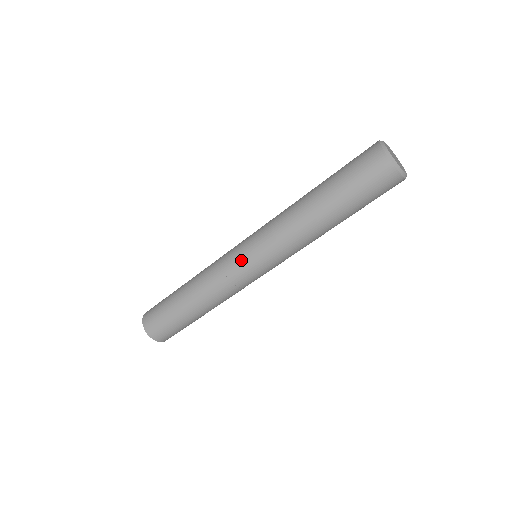
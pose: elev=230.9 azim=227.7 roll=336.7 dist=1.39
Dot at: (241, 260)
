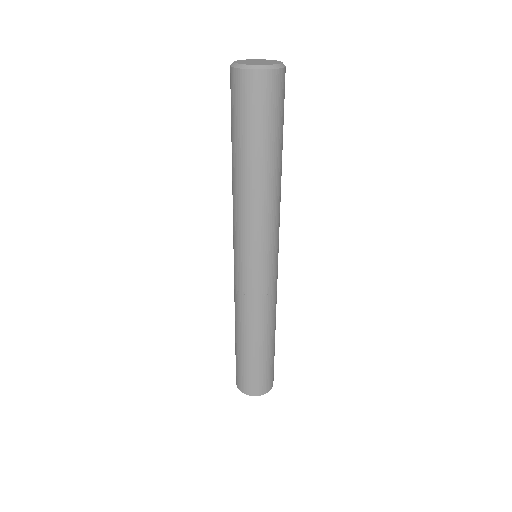
Dot at: occluded
